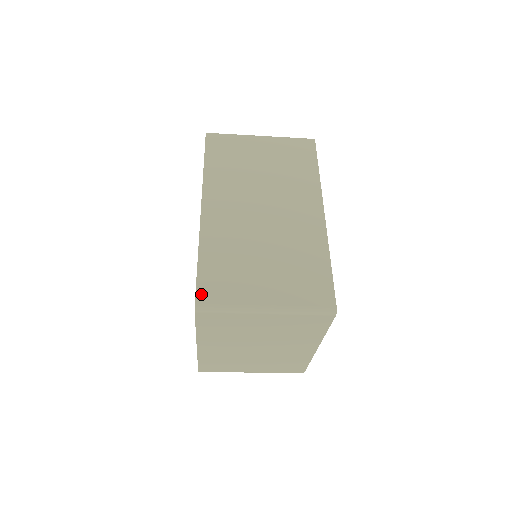
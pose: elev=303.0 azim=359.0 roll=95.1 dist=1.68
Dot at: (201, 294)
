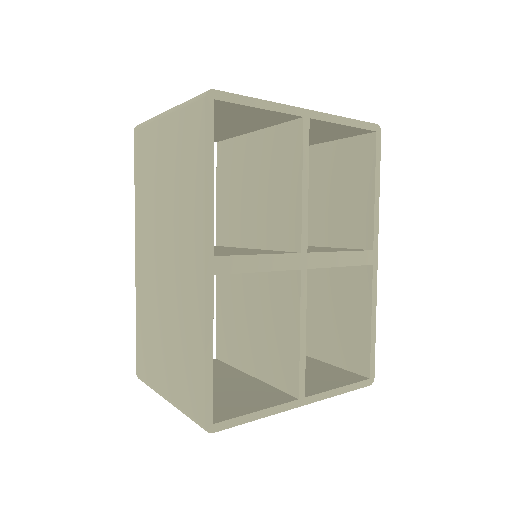
Dot at: (138, 366)
